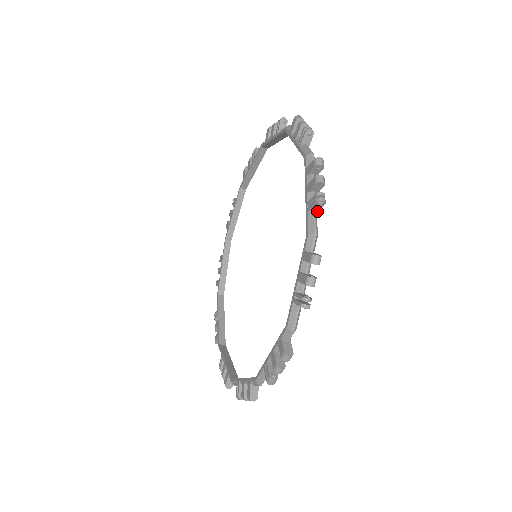
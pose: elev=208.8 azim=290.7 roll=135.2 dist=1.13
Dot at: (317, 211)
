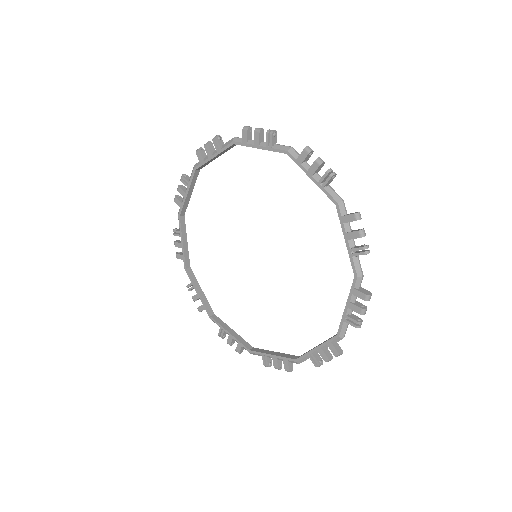
Dot at: occluded
